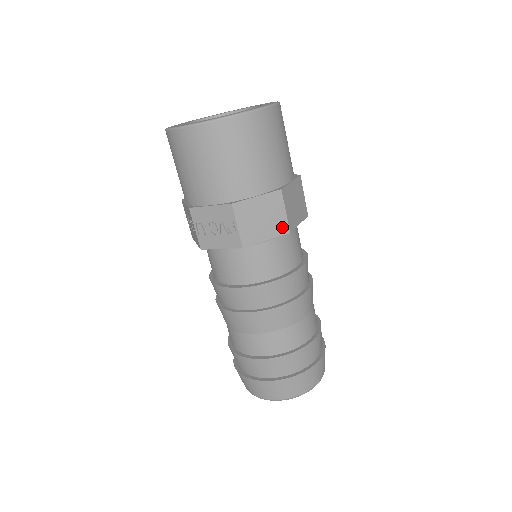
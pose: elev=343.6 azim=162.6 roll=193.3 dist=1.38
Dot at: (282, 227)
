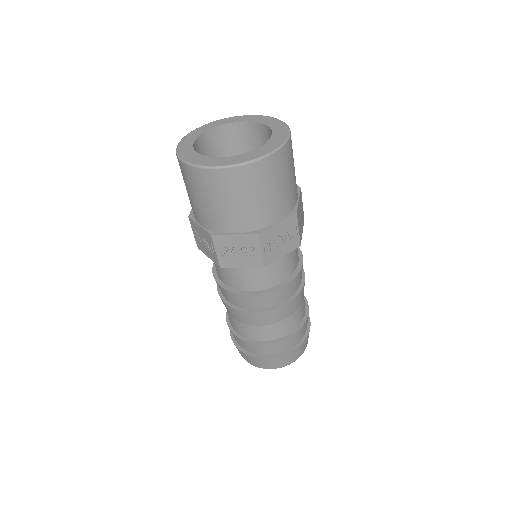
Dot at: (303, 217)
